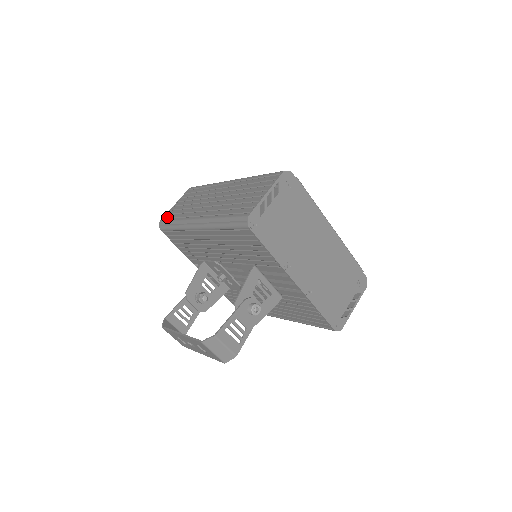
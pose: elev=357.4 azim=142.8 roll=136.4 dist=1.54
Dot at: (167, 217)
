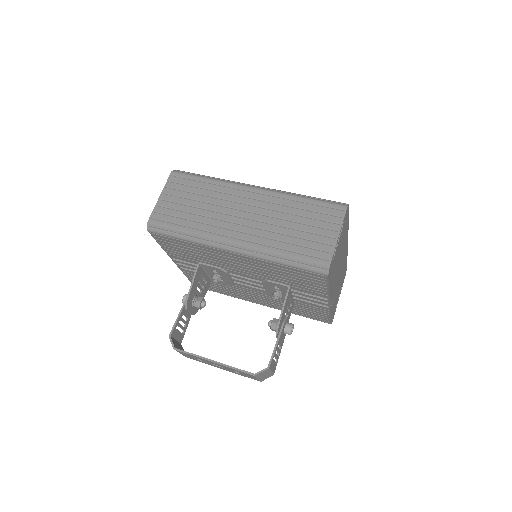
Dot at: (161, 218)
